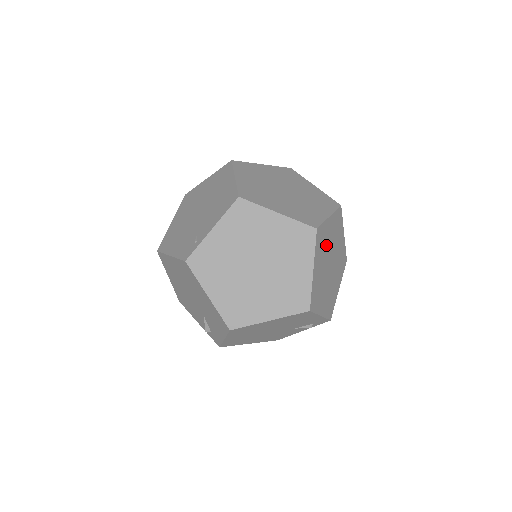
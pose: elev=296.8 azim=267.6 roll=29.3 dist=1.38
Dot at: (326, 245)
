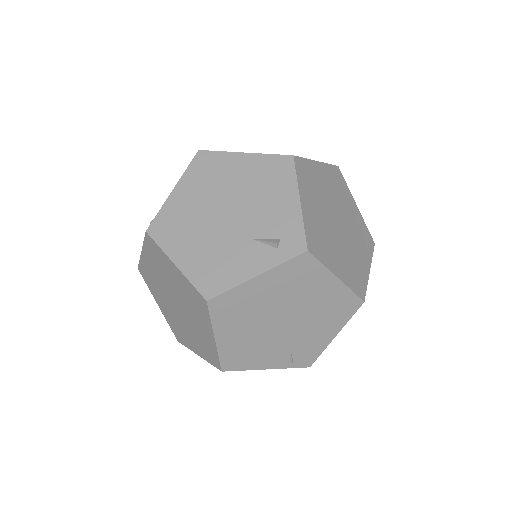
Dot at: (342, 201)
